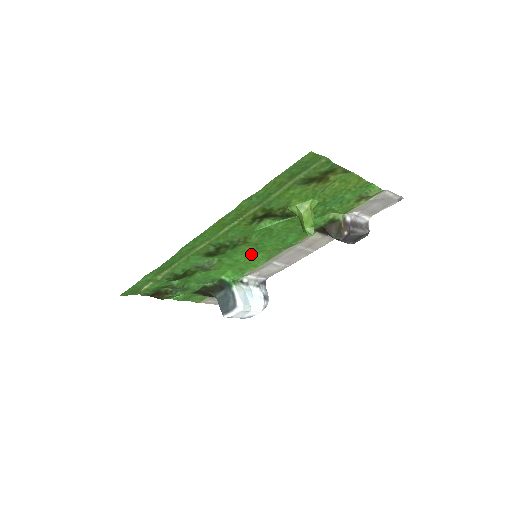
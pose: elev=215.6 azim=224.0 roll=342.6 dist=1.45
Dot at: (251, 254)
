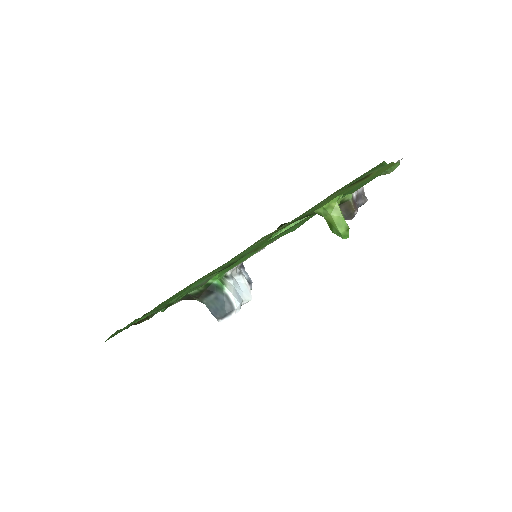
Dot at: occluded
